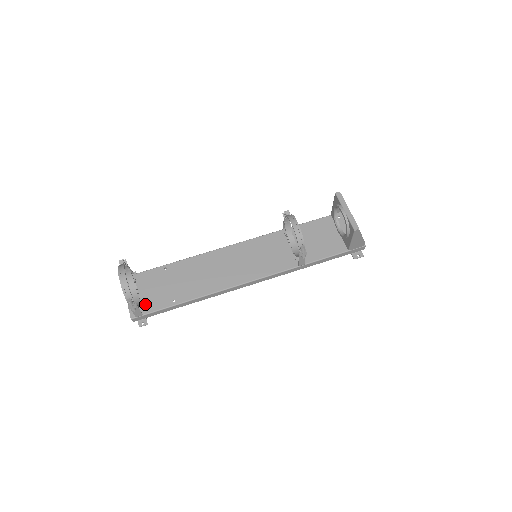
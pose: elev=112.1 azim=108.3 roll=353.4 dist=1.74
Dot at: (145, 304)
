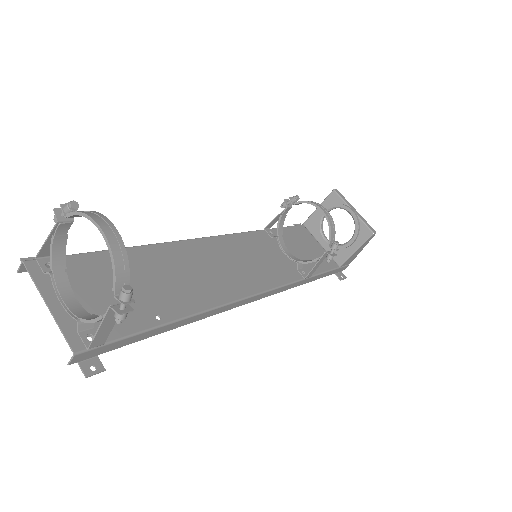
Dot at: (99, 321)
